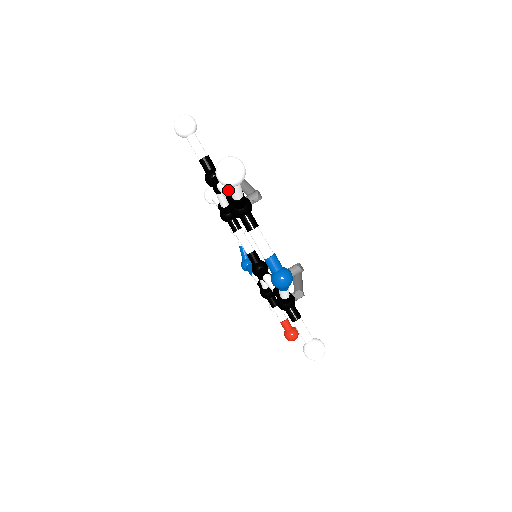
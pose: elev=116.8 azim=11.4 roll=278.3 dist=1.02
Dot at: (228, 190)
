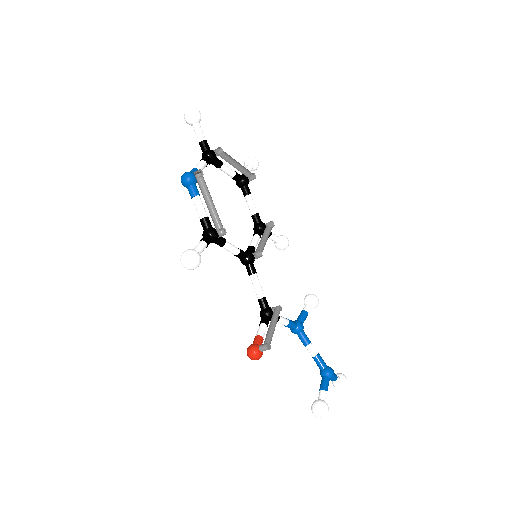
Dot at: (223, 164)
